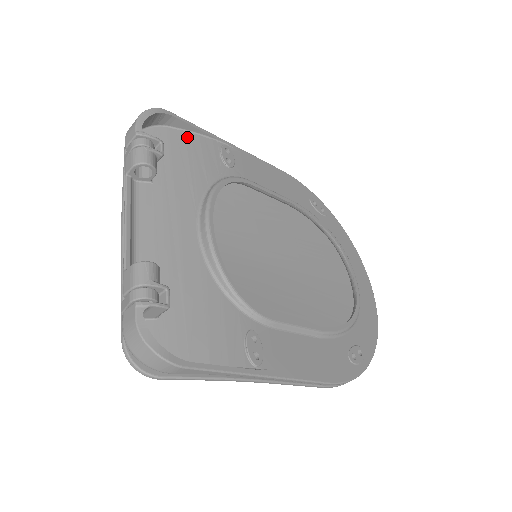
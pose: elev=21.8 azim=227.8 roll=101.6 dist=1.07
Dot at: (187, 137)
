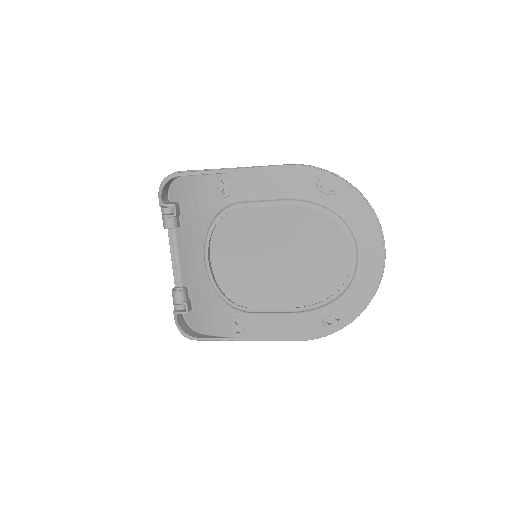
Dot at: (195, 181)
